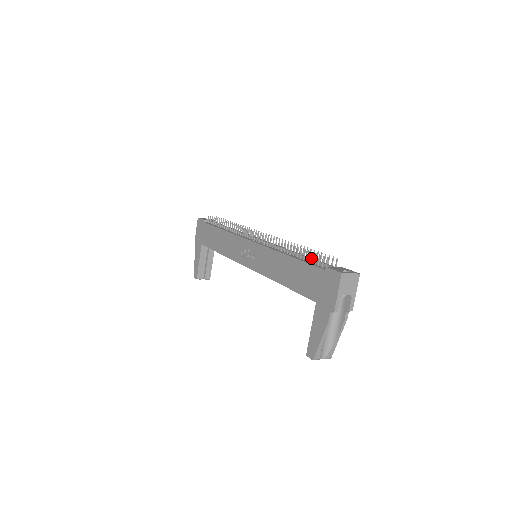
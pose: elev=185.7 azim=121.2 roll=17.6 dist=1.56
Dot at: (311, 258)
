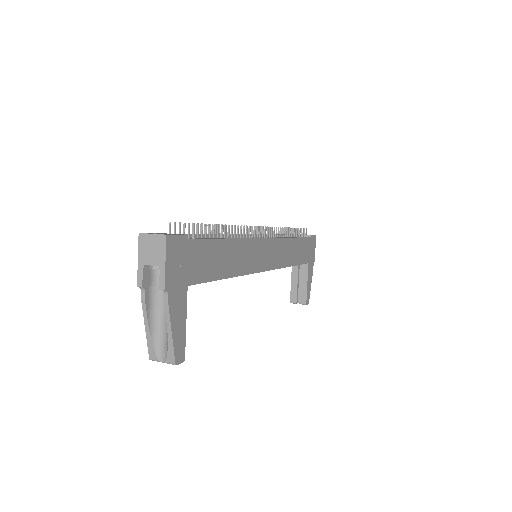
Dot at: occluded
